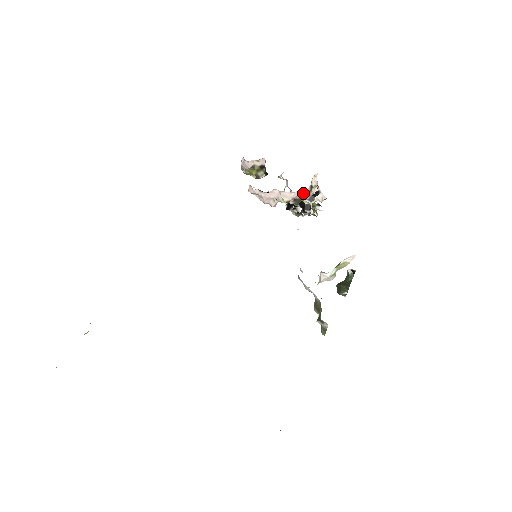
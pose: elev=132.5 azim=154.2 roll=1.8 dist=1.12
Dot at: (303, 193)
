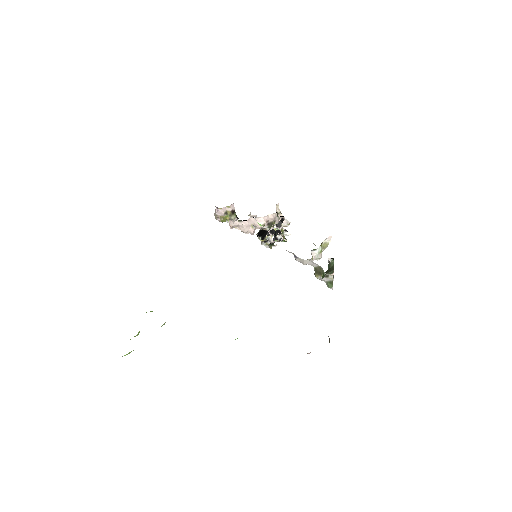
Dot at: (273, 216)
